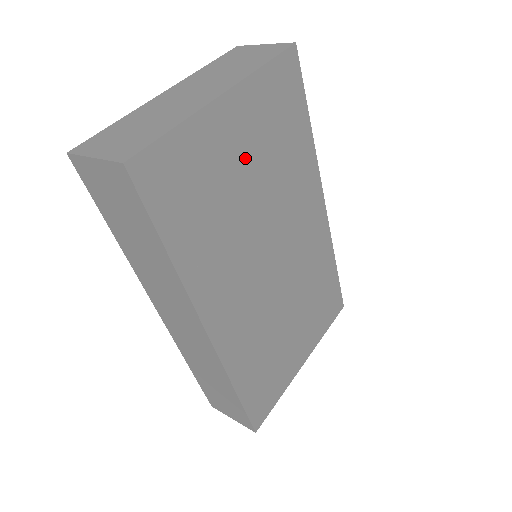
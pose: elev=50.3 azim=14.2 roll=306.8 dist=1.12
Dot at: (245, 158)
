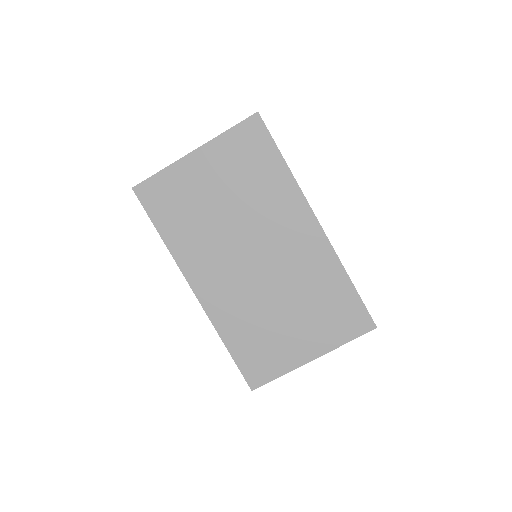
Dot at: (216, 186)
